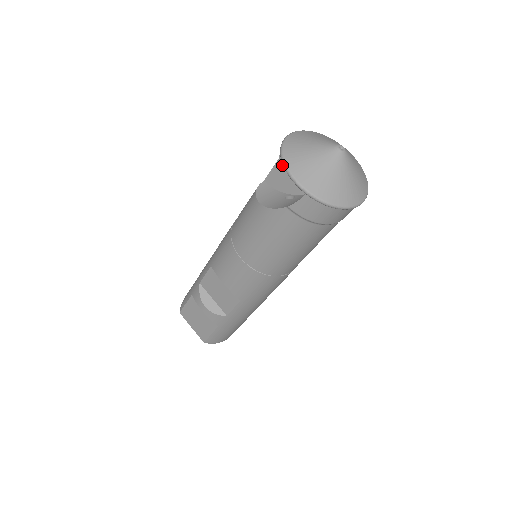
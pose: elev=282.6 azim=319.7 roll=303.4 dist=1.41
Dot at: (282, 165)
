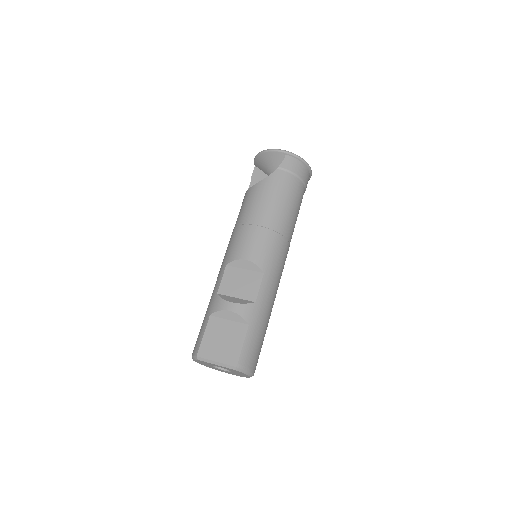
Dot at: (255, 181)
